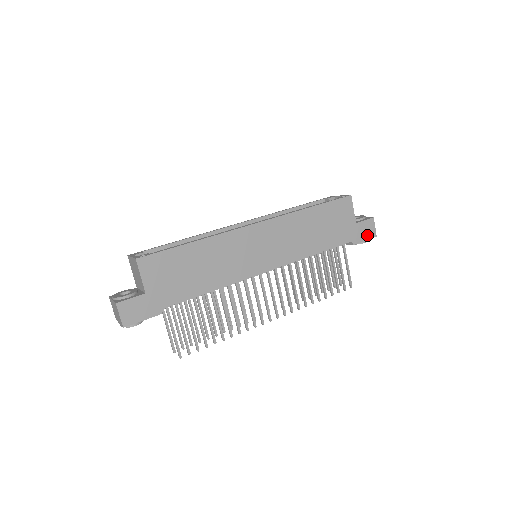
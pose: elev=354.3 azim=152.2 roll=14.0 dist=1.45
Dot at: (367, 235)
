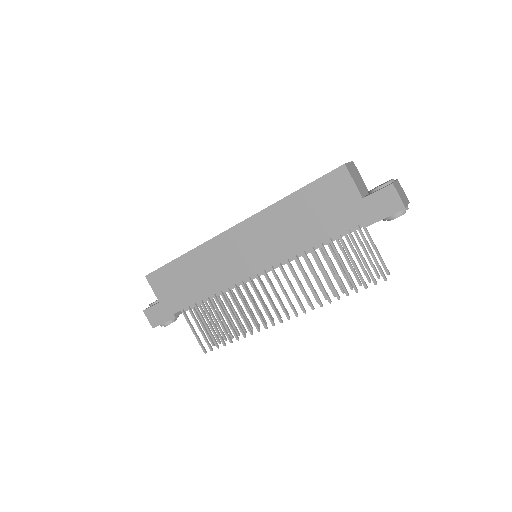
Dot at: (387, 210)
